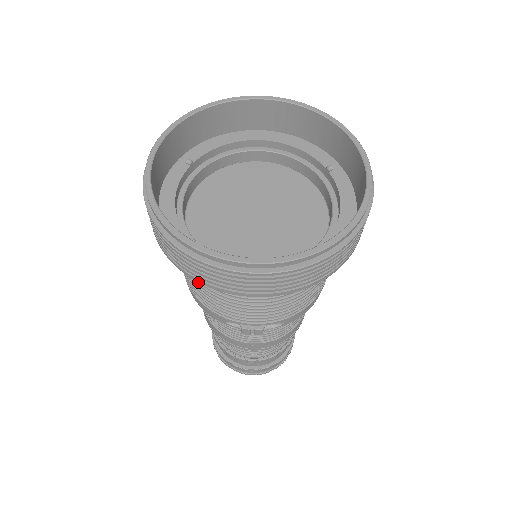
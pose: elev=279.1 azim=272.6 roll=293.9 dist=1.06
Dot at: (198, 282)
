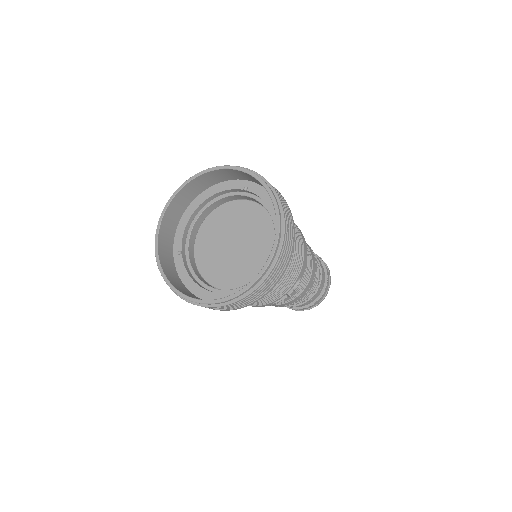
Dot at: occluded
